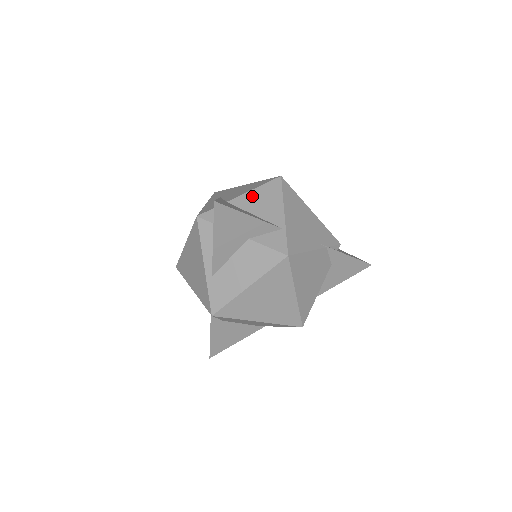
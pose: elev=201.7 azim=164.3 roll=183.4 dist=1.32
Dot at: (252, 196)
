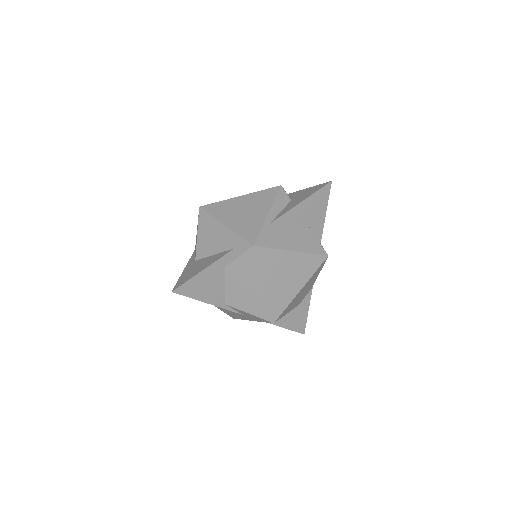
Dot at: occluded
